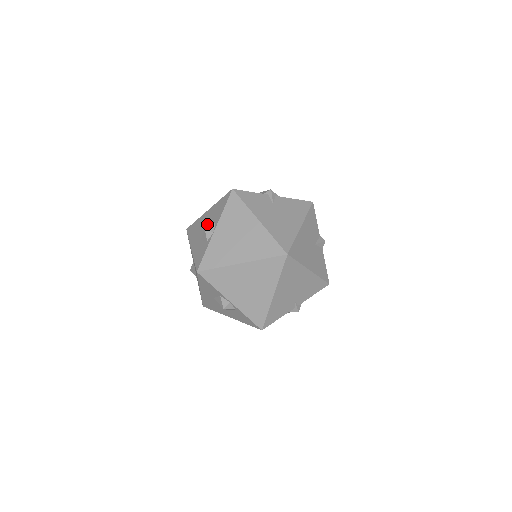
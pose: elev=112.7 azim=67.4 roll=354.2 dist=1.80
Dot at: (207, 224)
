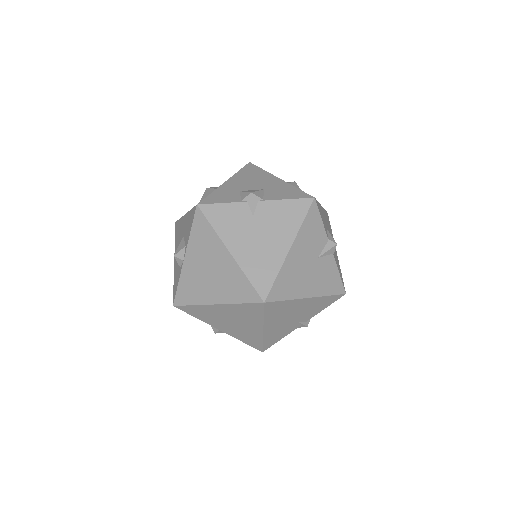
Dot at: (180, 243)
